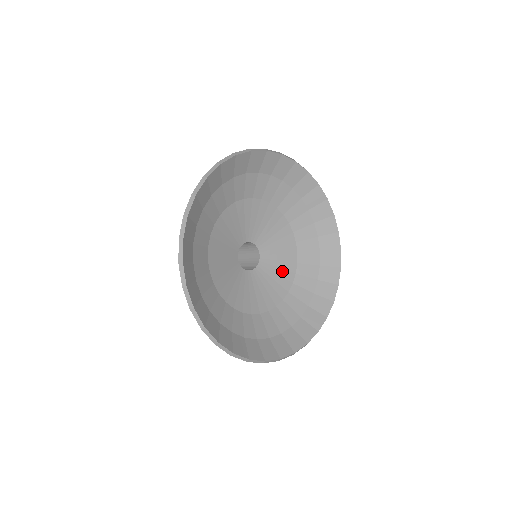
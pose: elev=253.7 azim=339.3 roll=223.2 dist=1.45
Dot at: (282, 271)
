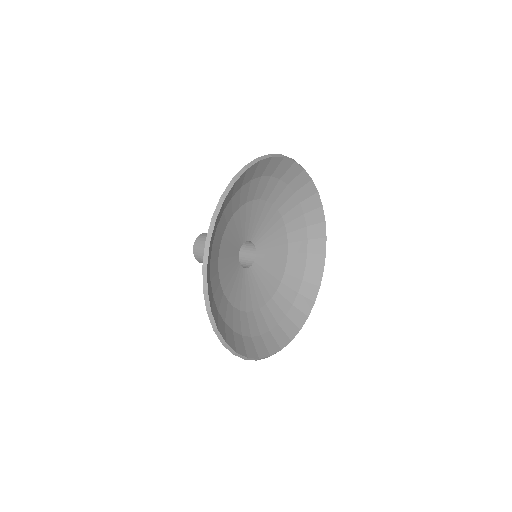
Dot at: (254, 294)
